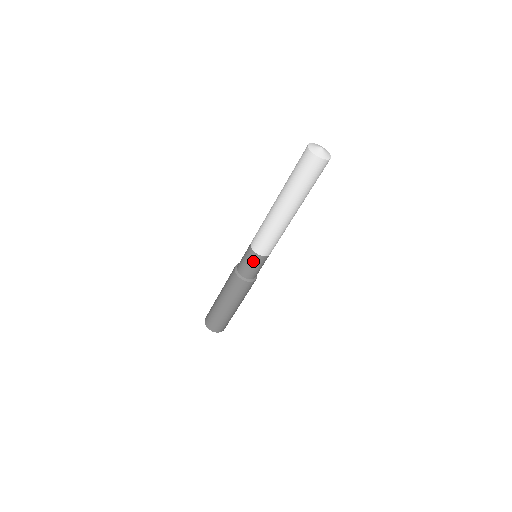
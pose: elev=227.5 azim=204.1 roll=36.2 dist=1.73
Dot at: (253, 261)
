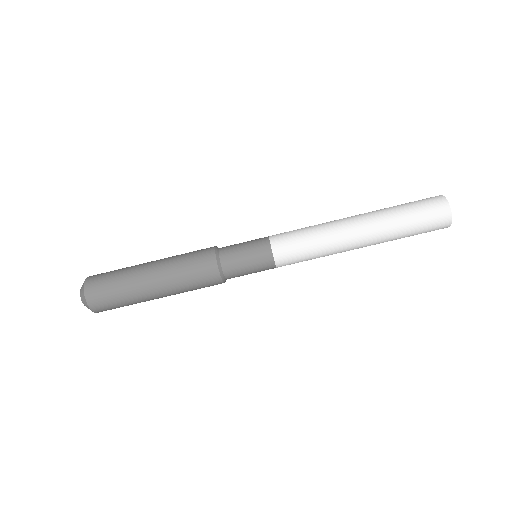
Dot at: (259, 263)
